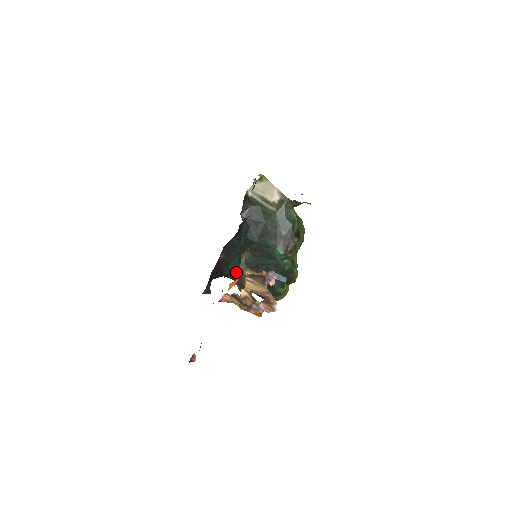
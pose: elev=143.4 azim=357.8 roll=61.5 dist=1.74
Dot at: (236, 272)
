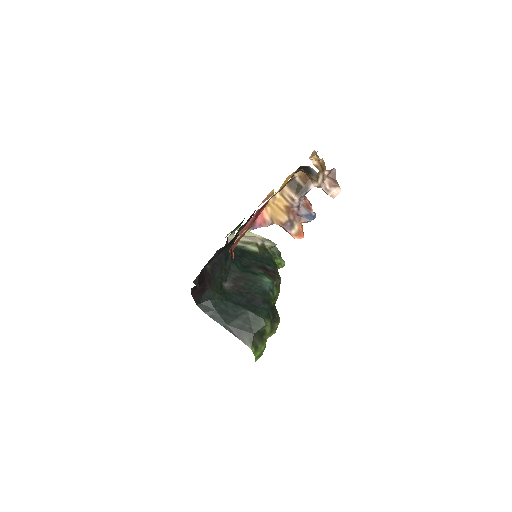
Dot at: (216, 299)
